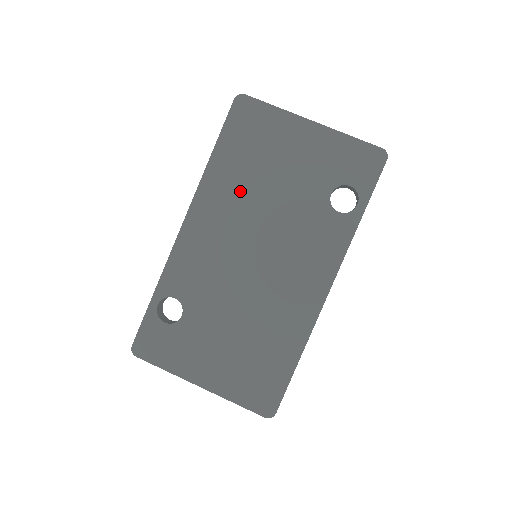
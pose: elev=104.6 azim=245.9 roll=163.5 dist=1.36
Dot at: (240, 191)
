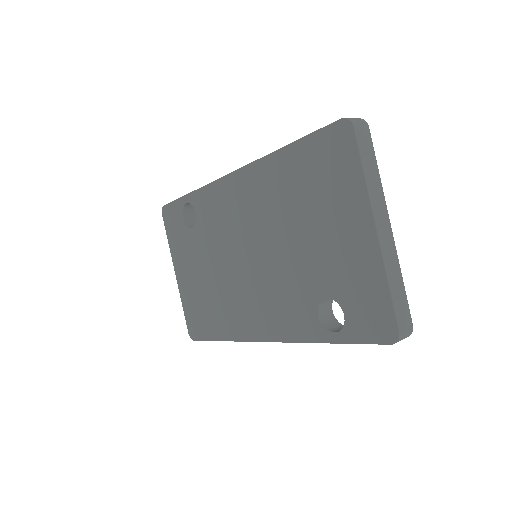
Dot at: (277, 203)
